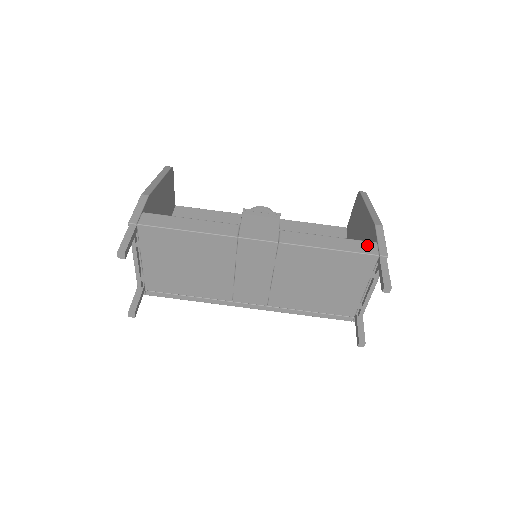
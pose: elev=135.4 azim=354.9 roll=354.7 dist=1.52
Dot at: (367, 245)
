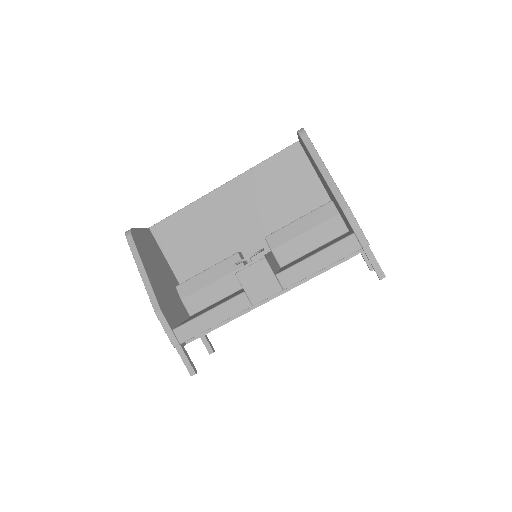
Dot at: (348, 243)
